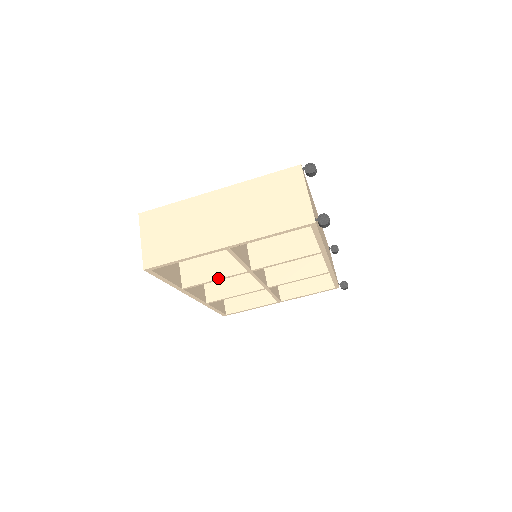
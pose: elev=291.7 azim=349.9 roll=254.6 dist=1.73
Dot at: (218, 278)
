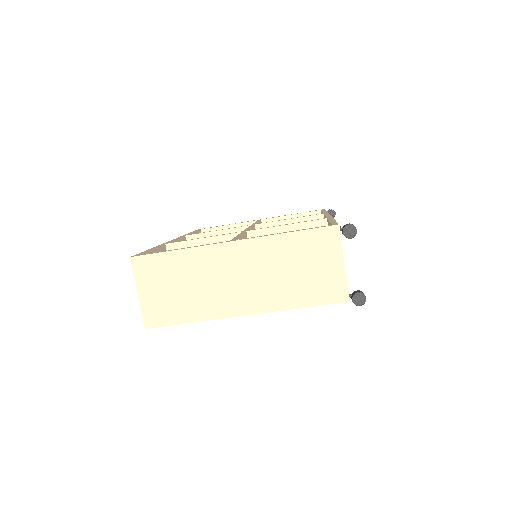
Dot at: occluded
